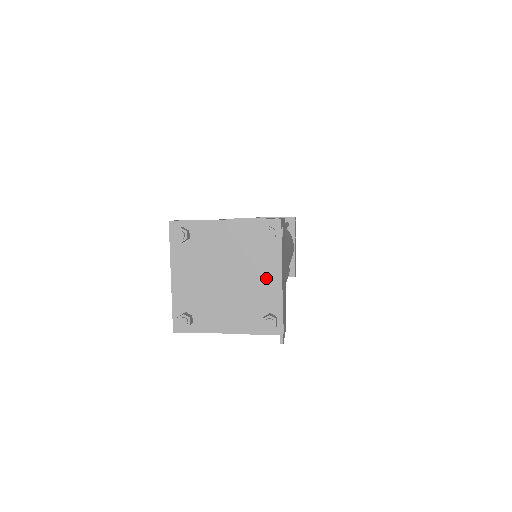
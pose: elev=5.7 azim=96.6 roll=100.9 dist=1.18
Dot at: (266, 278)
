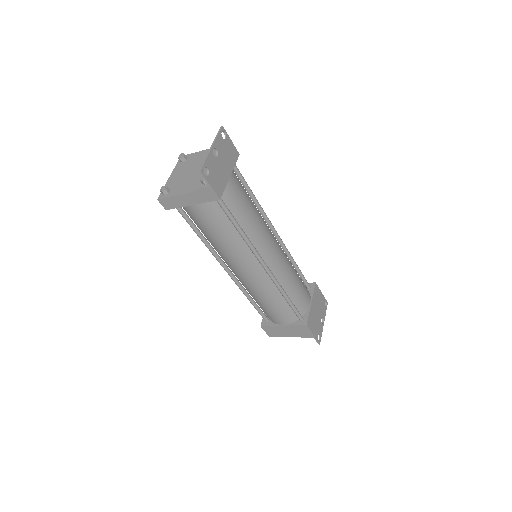
Dot at: occluded
